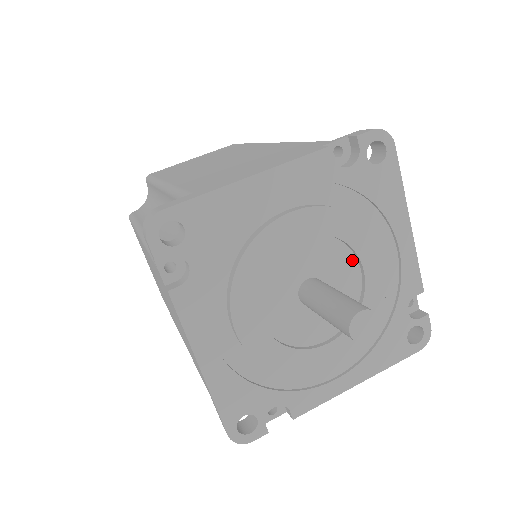
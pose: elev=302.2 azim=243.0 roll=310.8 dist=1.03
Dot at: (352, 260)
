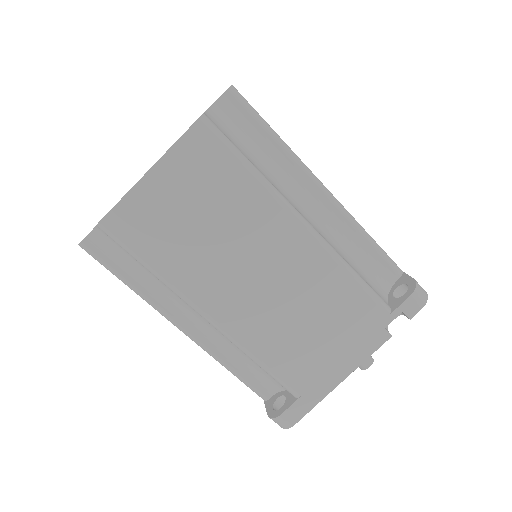
Dot at: occluded
